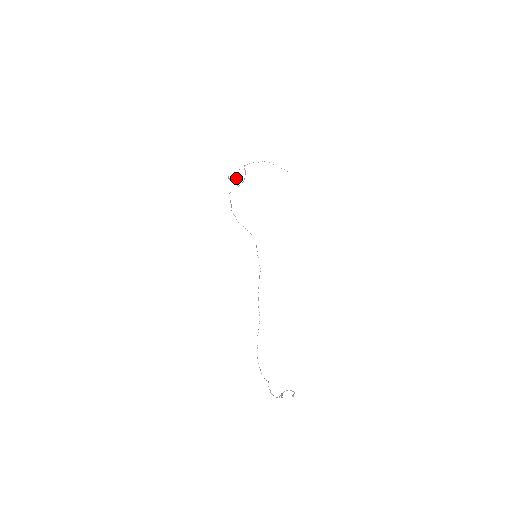
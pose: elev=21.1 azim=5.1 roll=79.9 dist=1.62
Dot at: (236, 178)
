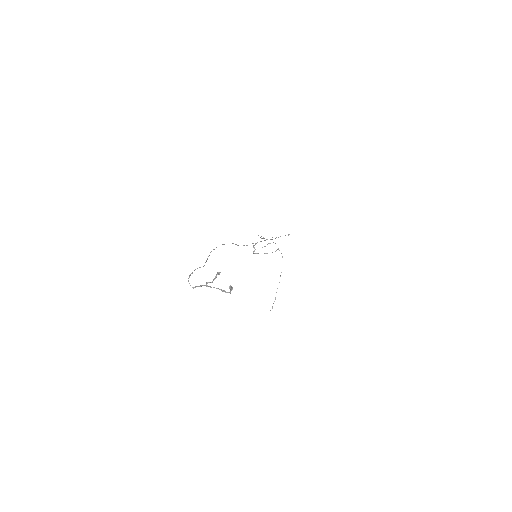
Dot at: occluded
